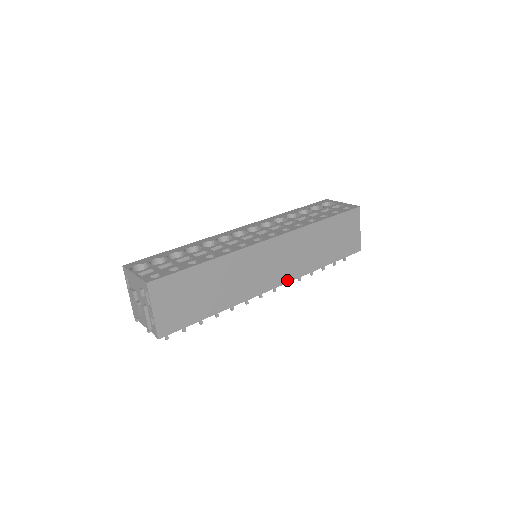
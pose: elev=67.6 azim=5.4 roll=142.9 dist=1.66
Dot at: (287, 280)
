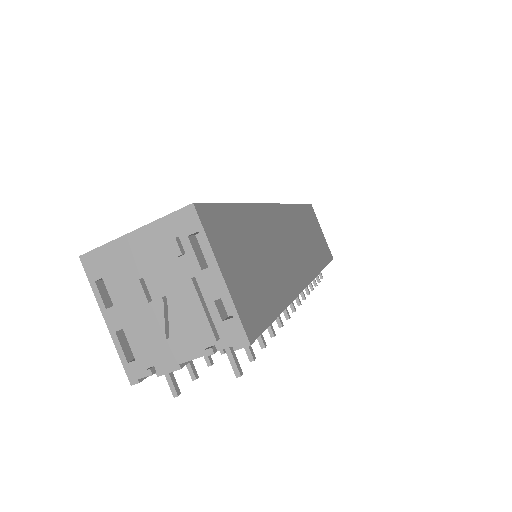
Dot at: (312, 275)
